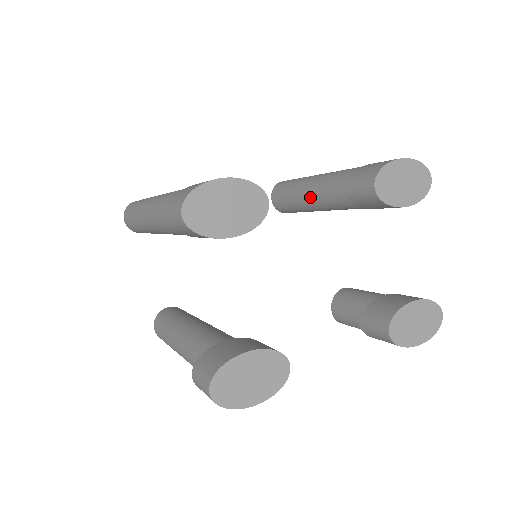
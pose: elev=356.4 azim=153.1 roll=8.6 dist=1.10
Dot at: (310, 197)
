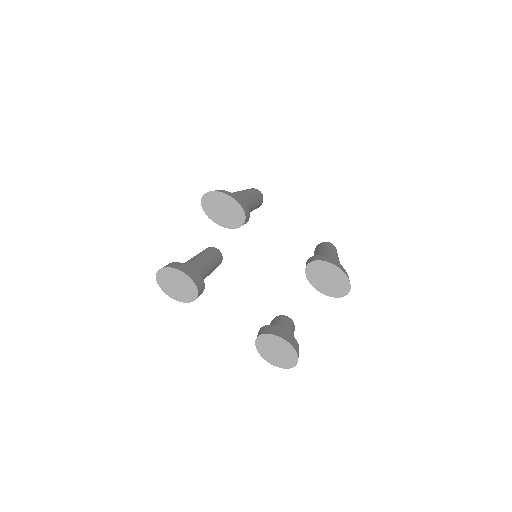
Dot at: occluded
